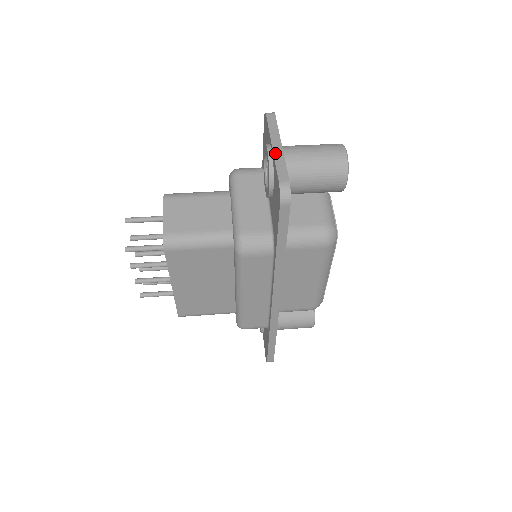
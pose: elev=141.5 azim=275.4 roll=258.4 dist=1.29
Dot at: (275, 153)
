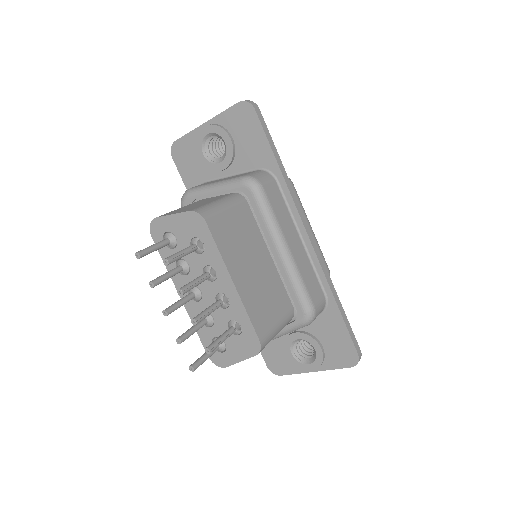
Dot at: (213, 118)
